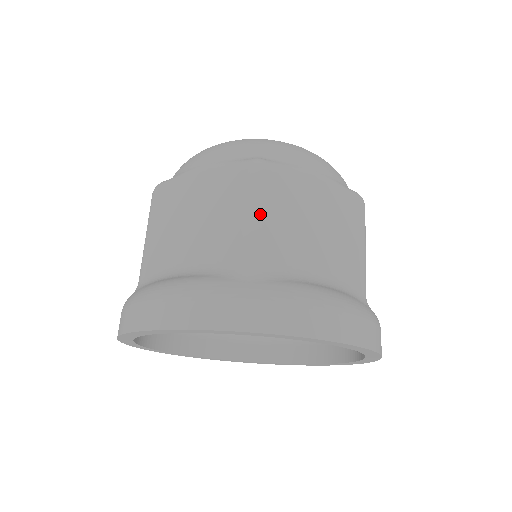
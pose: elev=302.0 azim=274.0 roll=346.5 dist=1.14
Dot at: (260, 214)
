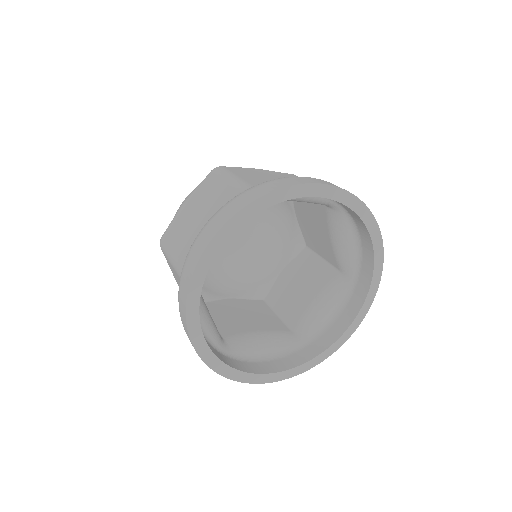
Dot at: (234, 175)
